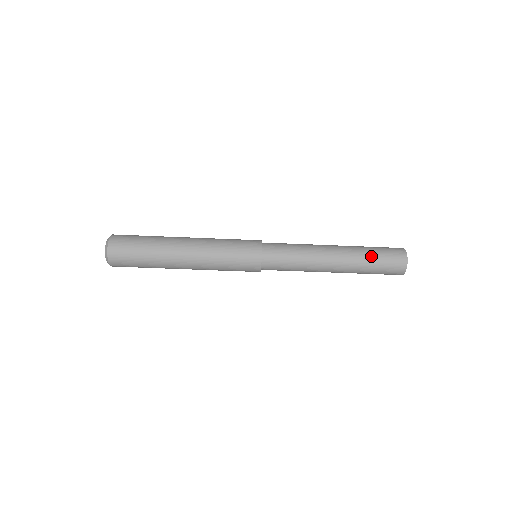
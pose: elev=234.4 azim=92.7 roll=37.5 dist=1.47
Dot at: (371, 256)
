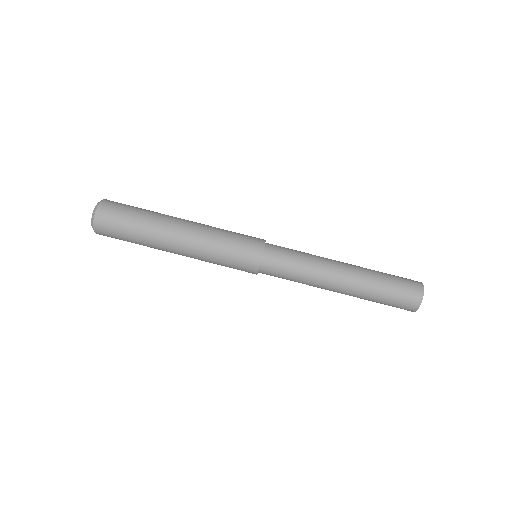
Dot at: (383, 273)
